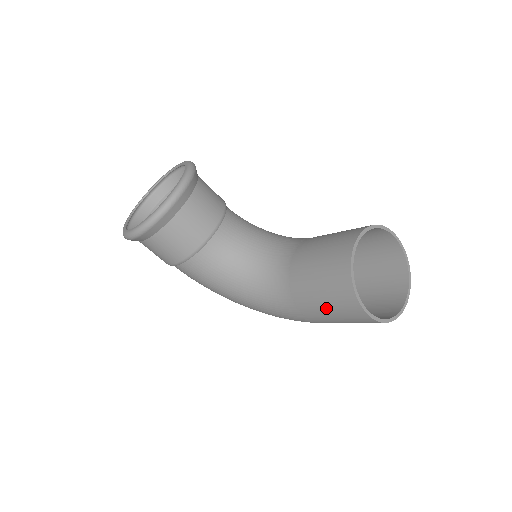
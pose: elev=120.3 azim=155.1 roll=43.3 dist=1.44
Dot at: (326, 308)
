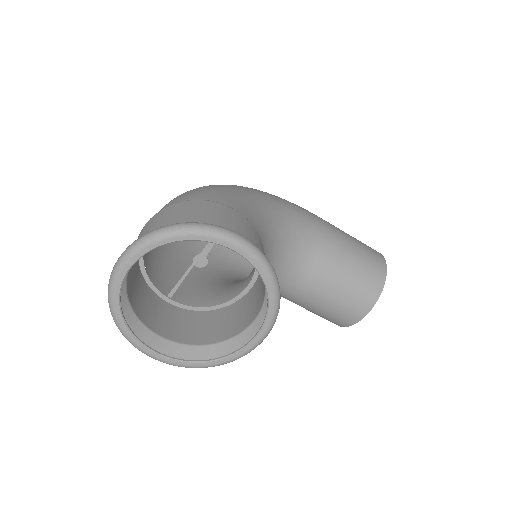
Dot at: occluded
